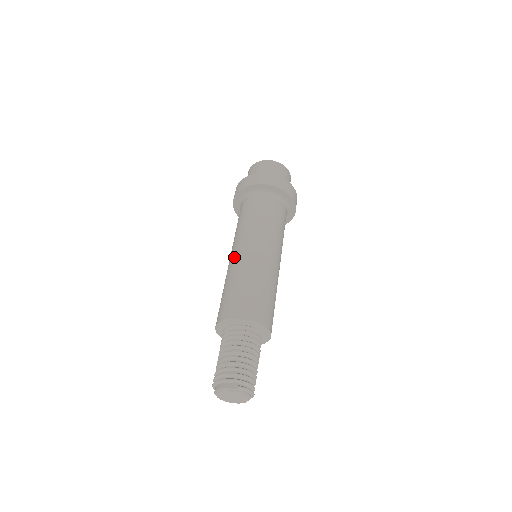
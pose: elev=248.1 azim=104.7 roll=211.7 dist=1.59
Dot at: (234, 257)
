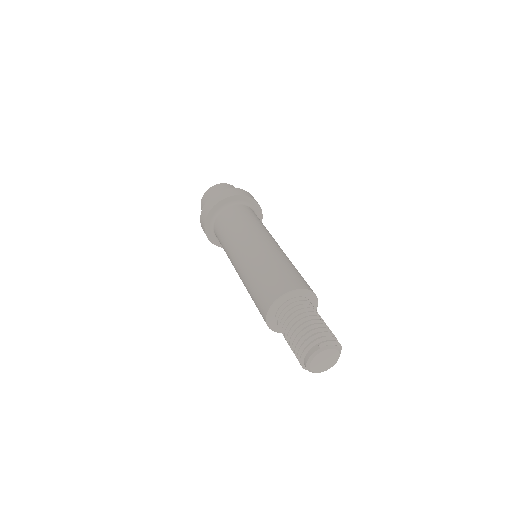
Dot at: (238, 269)
